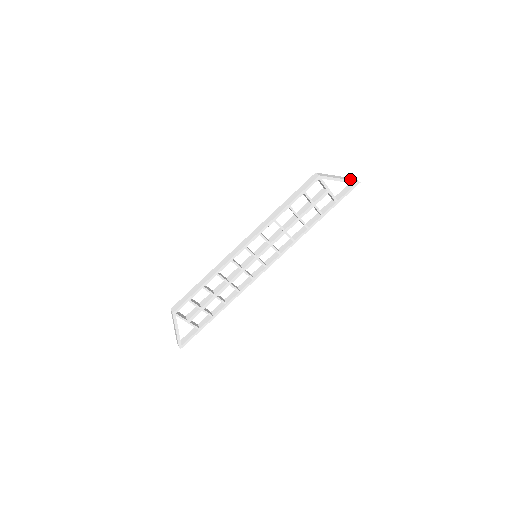
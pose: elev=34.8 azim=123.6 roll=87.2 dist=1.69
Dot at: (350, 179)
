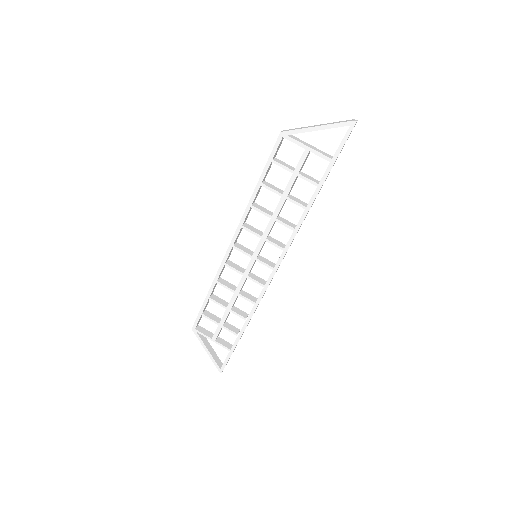
Dot at: (338, 122)
